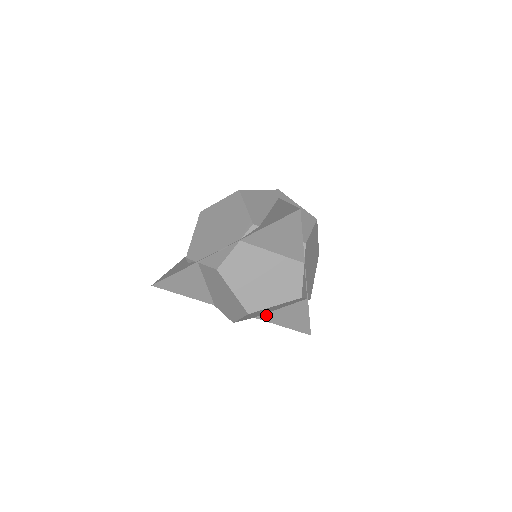
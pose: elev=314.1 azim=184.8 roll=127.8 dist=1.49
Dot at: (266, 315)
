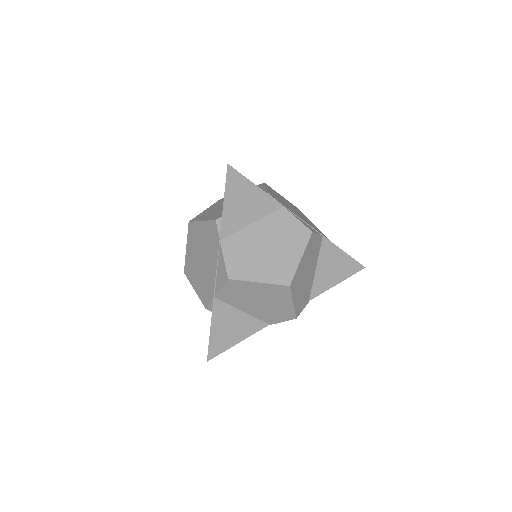
Dot at: (314, 288)
